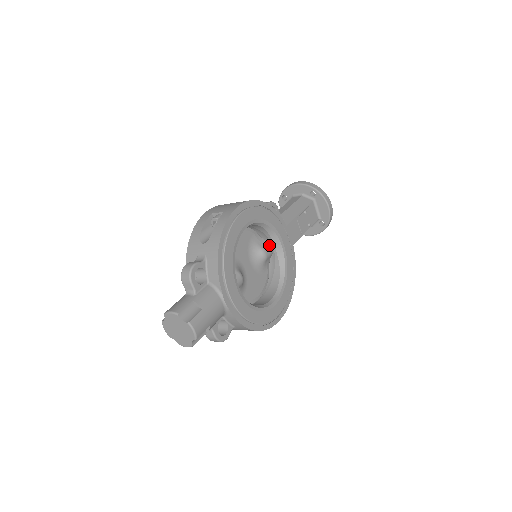
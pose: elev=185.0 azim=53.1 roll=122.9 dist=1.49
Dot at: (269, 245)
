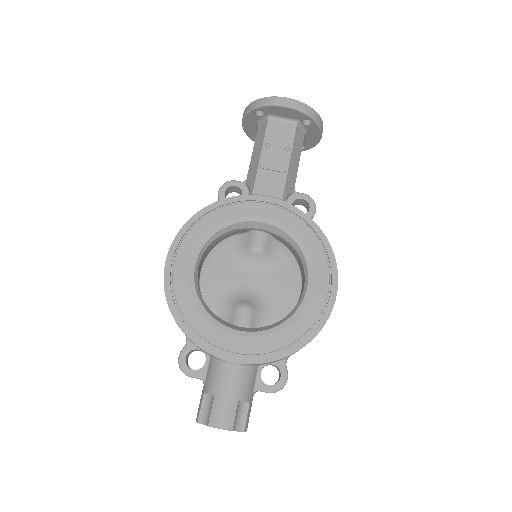
Dot at: (254, 234)
